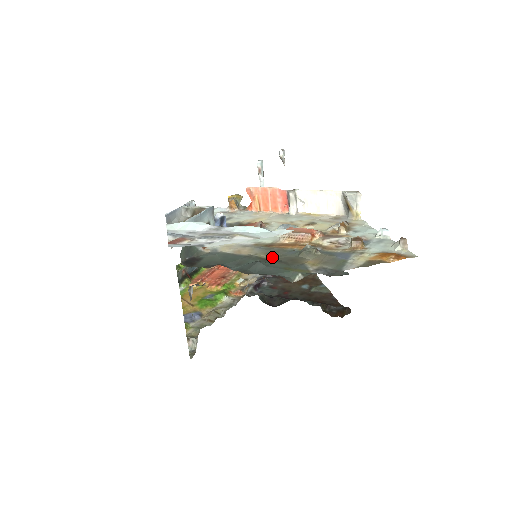
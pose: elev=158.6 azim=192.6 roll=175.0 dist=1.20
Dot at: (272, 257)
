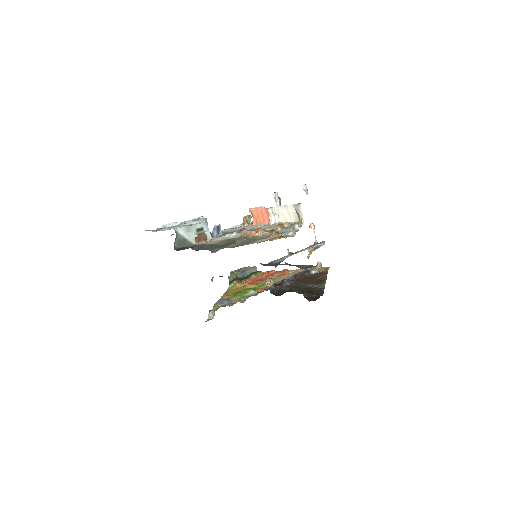
Dot at: (223, 244)
